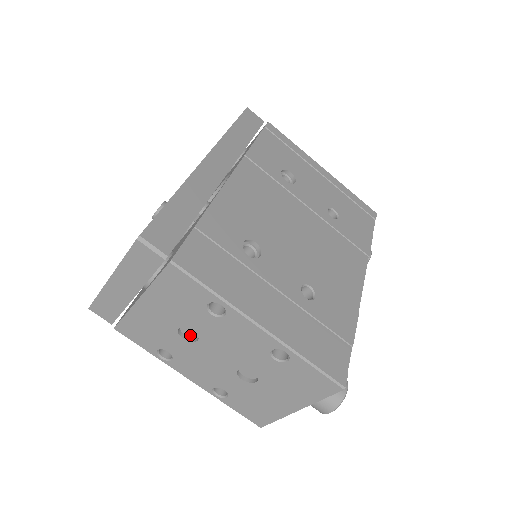
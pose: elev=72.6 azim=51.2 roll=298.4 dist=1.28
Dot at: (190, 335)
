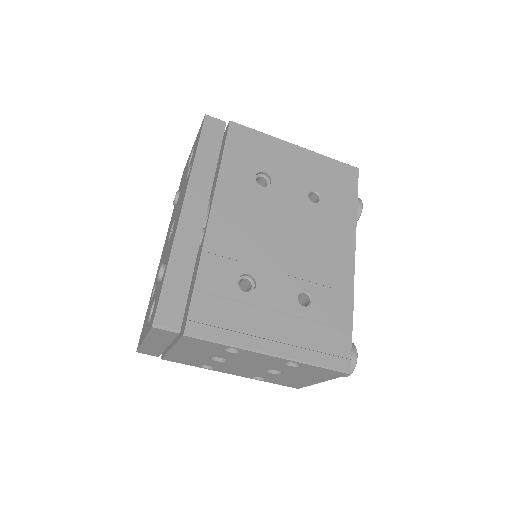
Dot at: occluded
